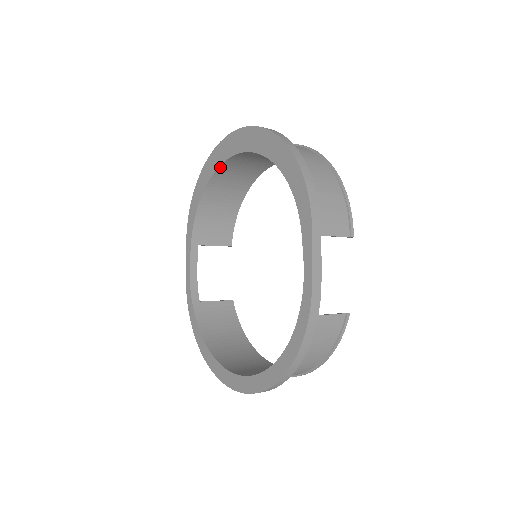
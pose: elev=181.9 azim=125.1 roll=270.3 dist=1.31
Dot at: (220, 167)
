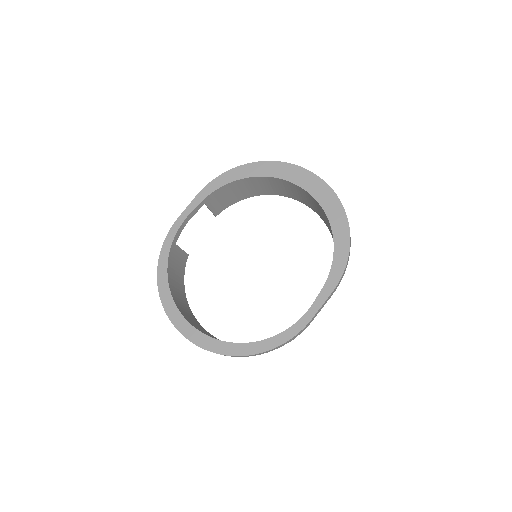
Dot at: (277, 178)
